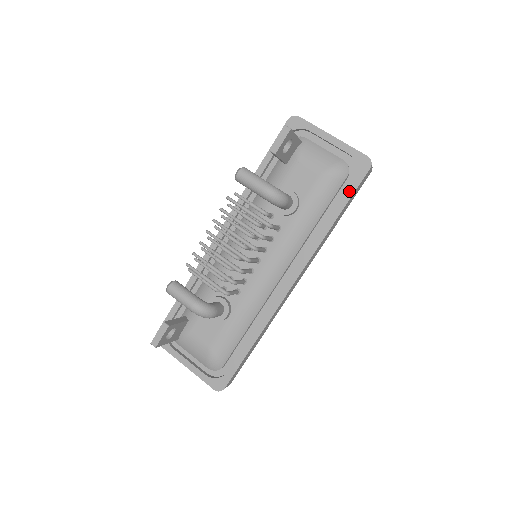
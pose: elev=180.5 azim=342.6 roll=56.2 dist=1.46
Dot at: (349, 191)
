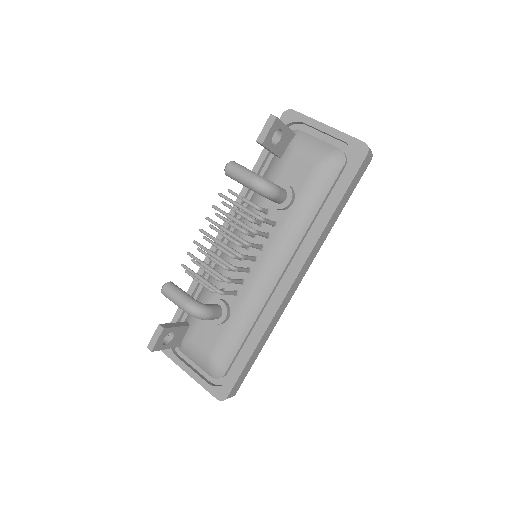
Dot at: (347, 180)
